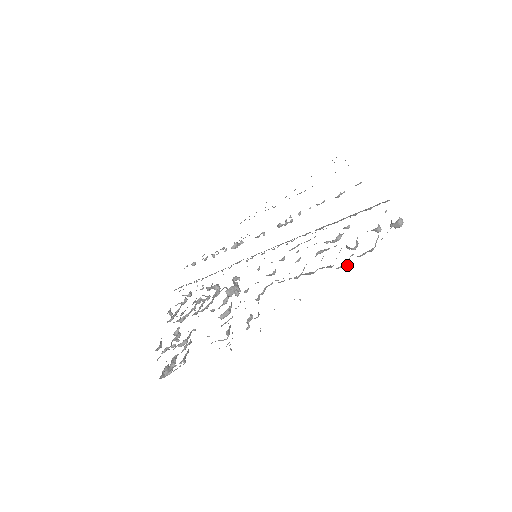
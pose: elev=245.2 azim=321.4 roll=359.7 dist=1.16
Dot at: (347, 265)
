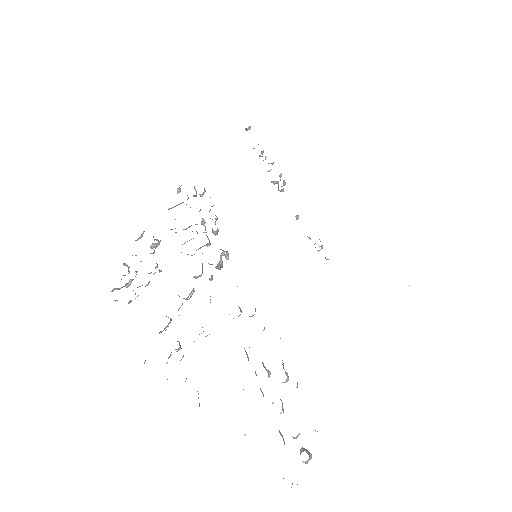
Dot at: occluded
